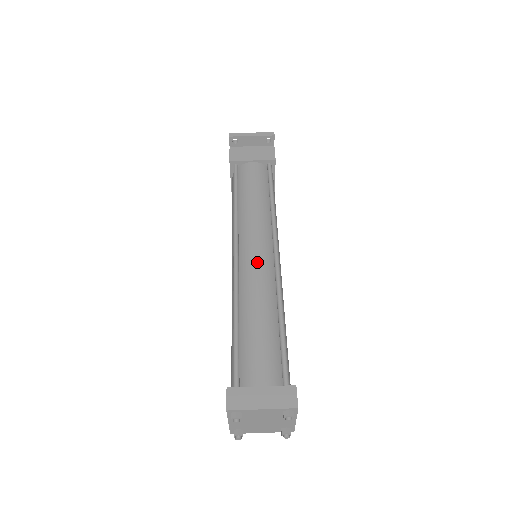
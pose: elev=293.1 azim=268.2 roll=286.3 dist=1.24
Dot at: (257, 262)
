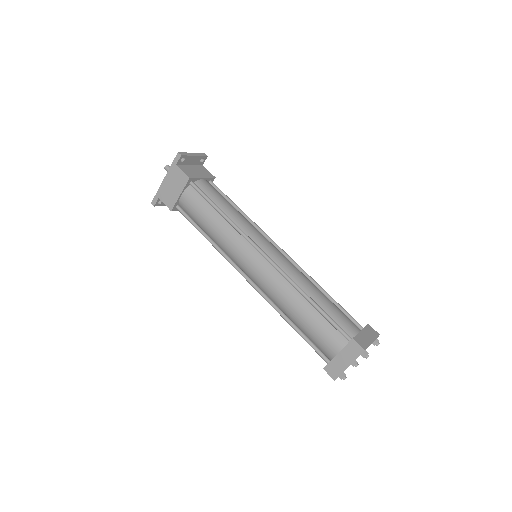
Dot at: (283, 257)
